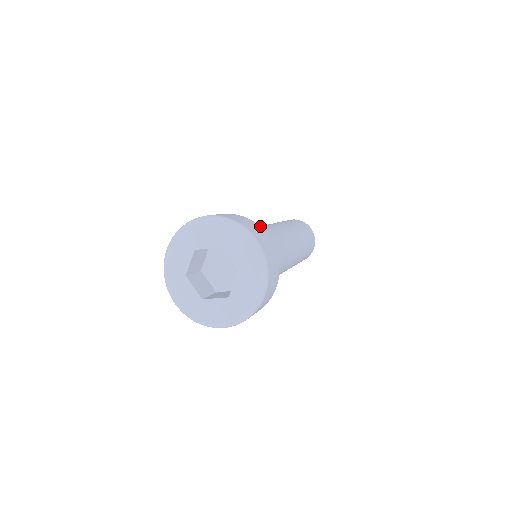
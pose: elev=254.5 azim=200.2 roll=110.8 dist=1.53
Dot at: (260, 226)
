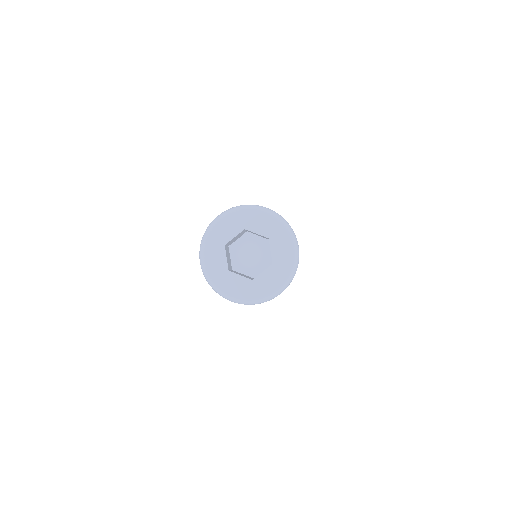
Dot at: occluded
